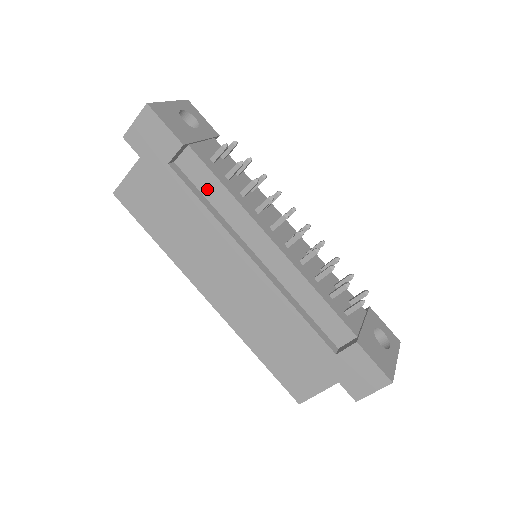
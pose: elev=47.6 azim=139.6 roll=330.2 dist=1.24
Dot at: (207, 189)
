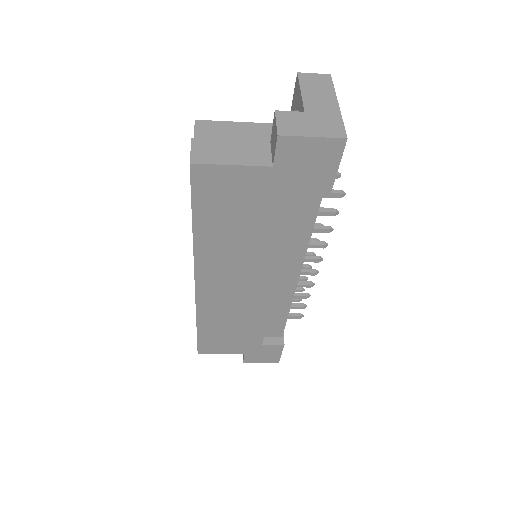
Dot at: (295, 222)
